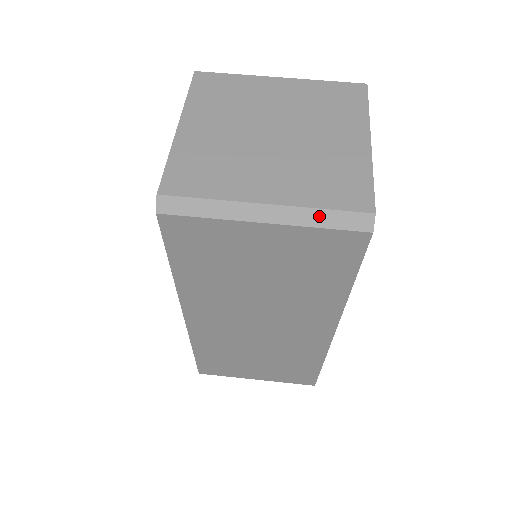
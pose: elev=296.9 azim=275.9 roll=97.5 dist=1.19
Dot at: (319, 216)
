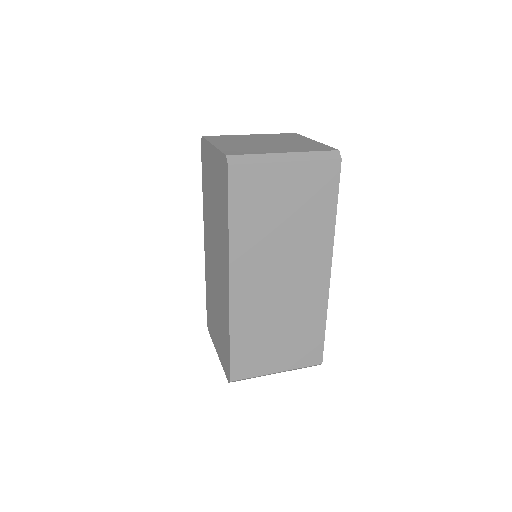
Dot at: (313, 155)
